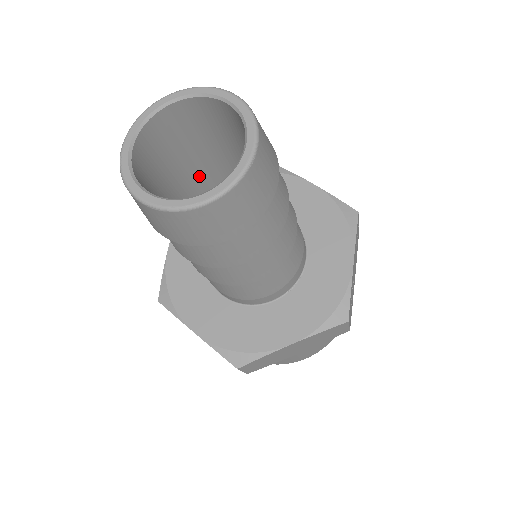
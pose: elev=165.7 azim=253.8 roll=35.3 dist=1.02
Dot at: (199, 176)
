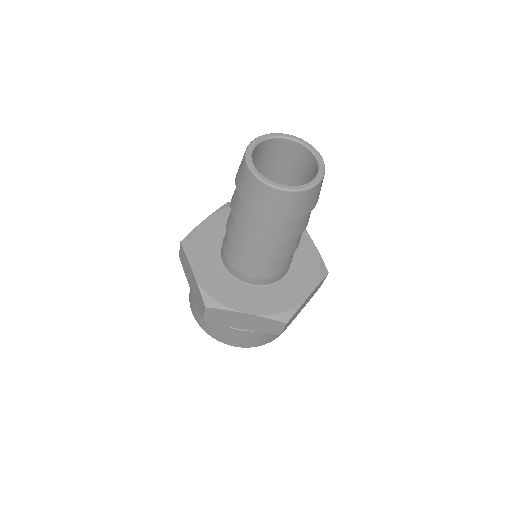
Dot at: occluded
